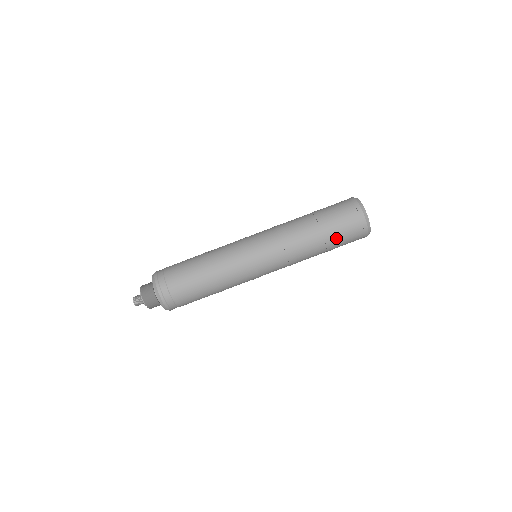
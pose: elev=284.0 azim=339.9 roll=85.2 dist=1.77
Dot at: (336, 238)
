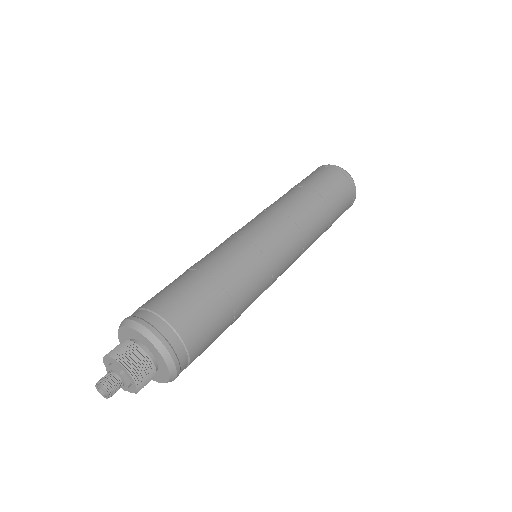
Dot at: (336, 202)
